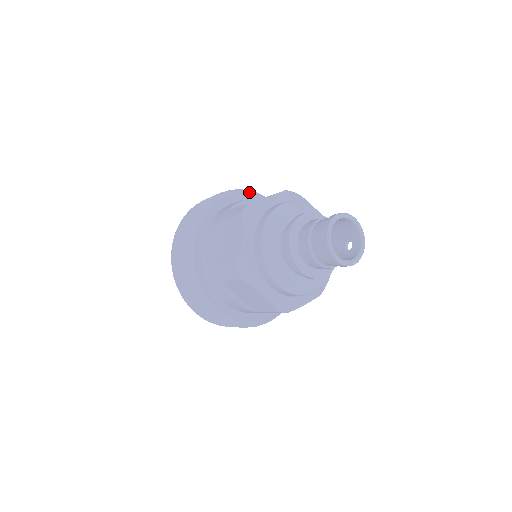
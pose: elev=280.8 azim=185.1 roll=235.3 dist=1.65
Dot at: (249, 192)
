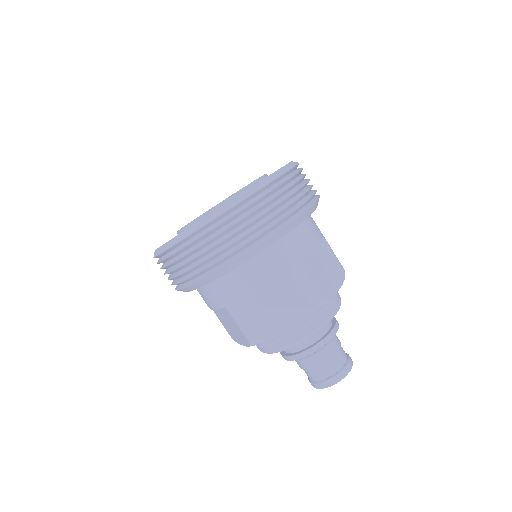
Dot at: occluded
